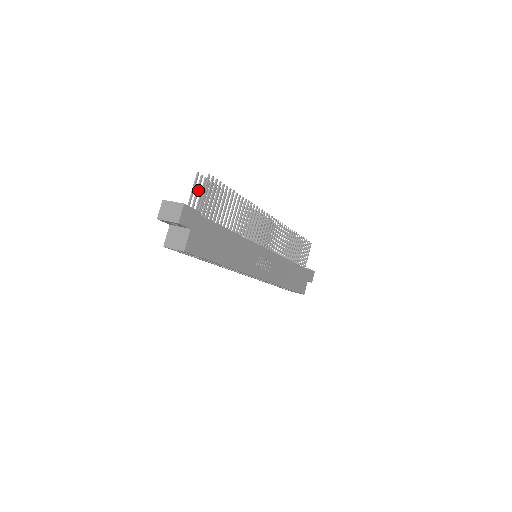
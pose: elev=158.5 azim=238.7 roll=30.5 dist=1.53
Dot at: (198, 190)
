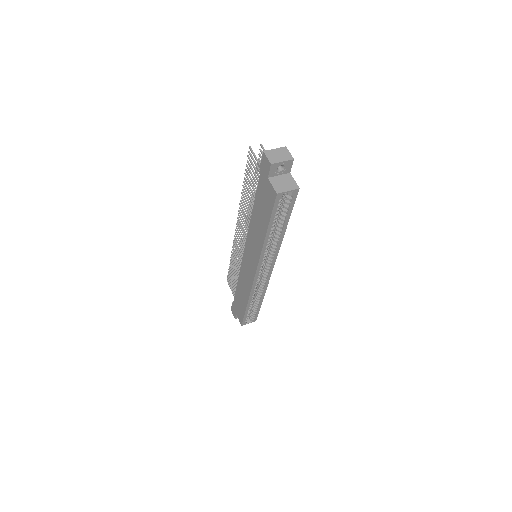
Dot at: (254, 161)
